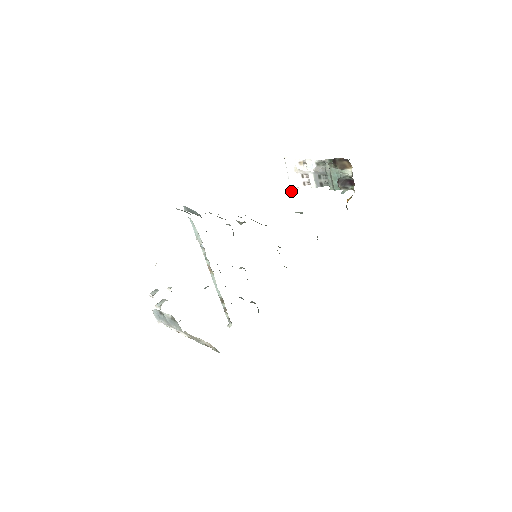
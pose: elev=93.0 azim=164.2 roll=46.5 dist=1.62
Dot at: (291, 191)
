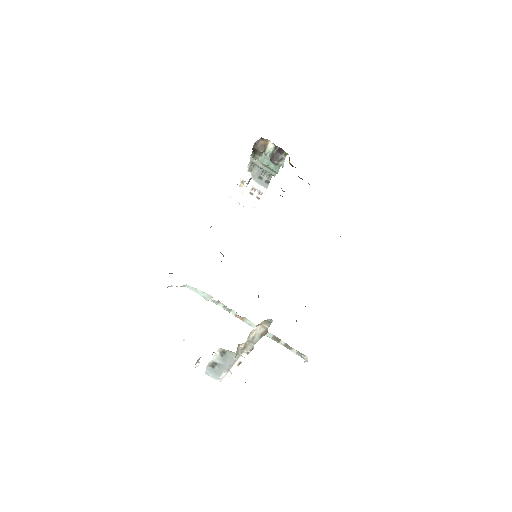
Dot at: (256, 214)
